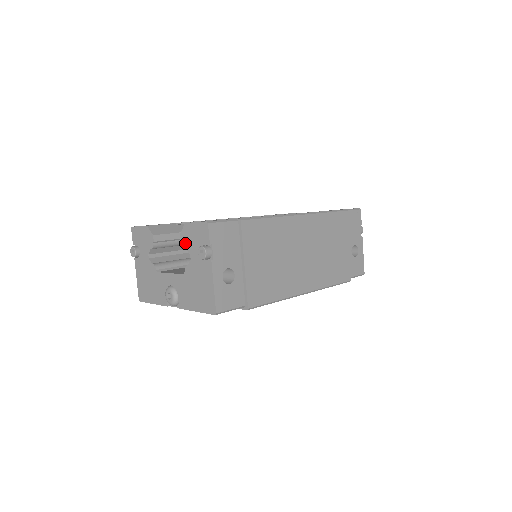
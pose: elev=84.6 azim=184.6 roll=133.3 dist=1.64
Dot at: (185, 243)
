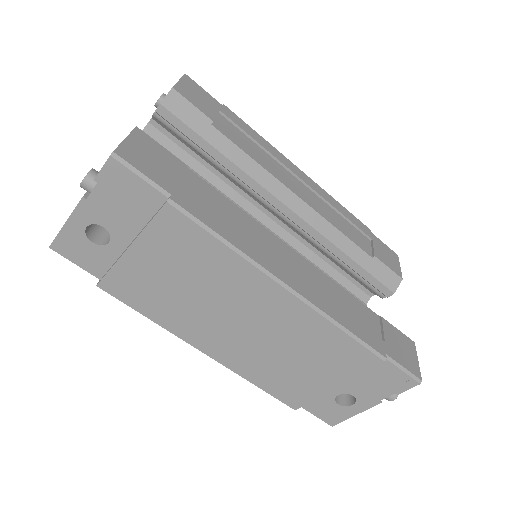
Dot at: occluded
